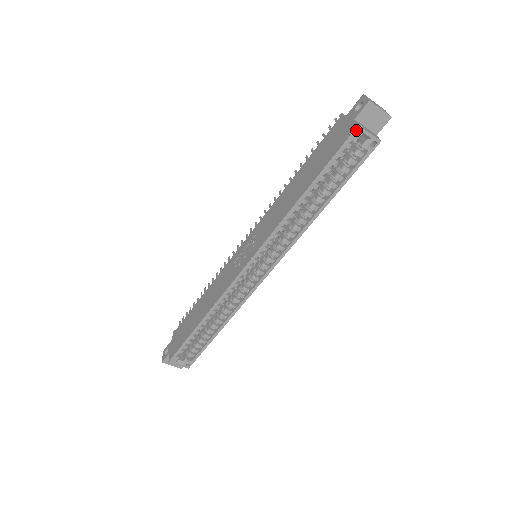
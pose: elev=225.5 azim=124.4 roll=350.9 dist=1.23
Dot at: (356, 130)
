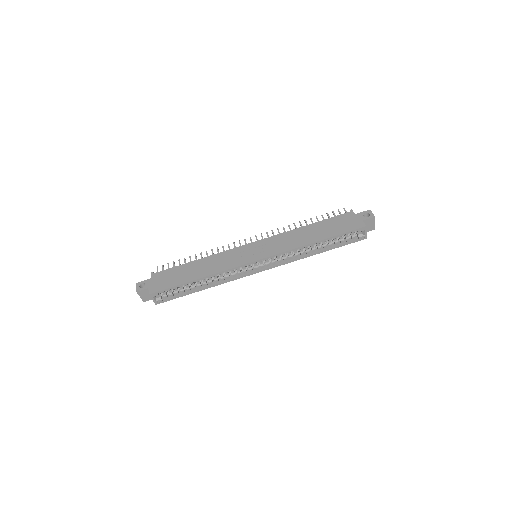
Dot at: (363, 228)
